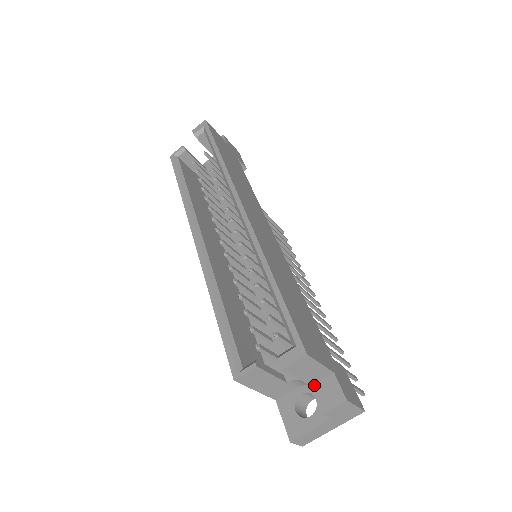
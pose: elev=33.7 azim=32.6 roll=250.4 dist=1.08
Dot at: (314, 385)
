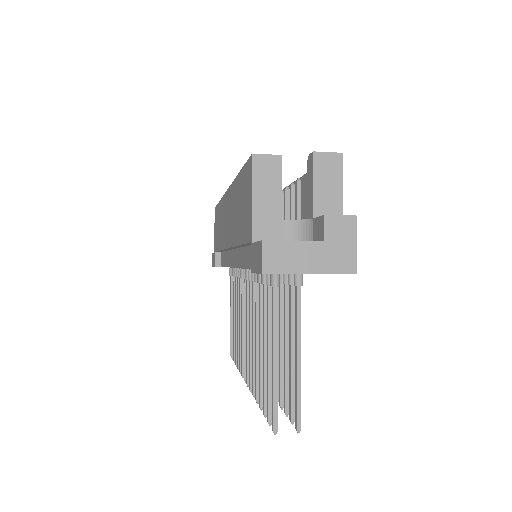
Dot at: occluded
